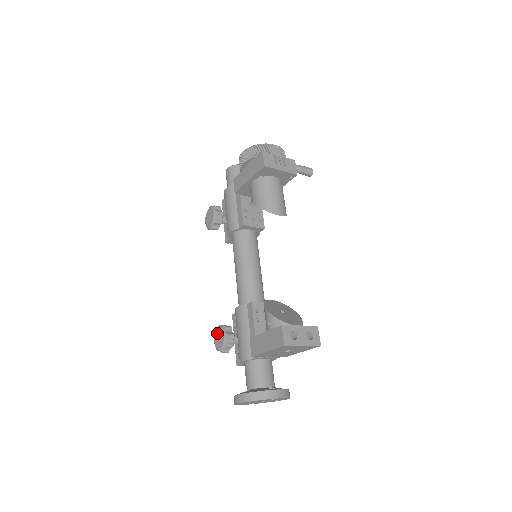
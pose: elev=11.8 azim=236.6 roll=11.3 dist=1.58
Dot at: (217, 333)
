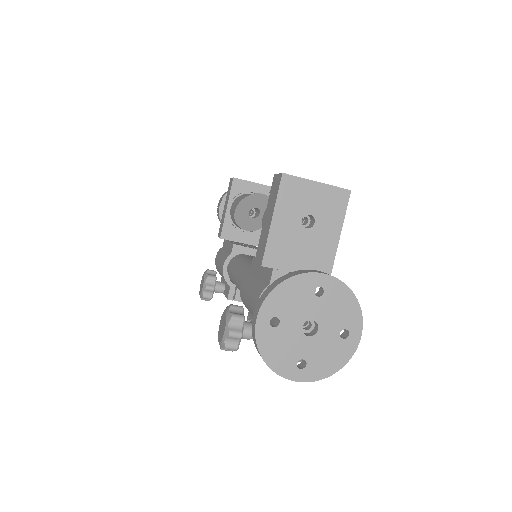
Dot at: (219, 327)
